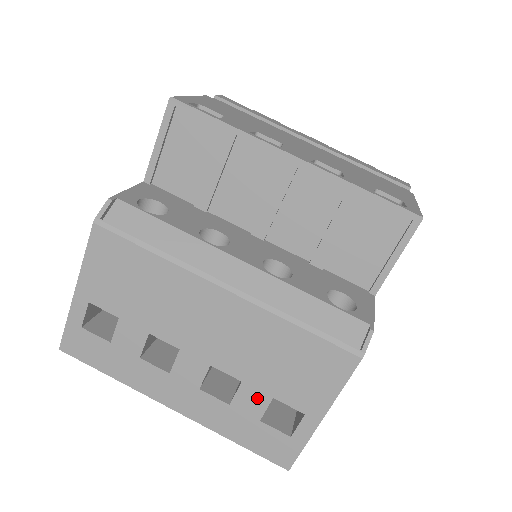
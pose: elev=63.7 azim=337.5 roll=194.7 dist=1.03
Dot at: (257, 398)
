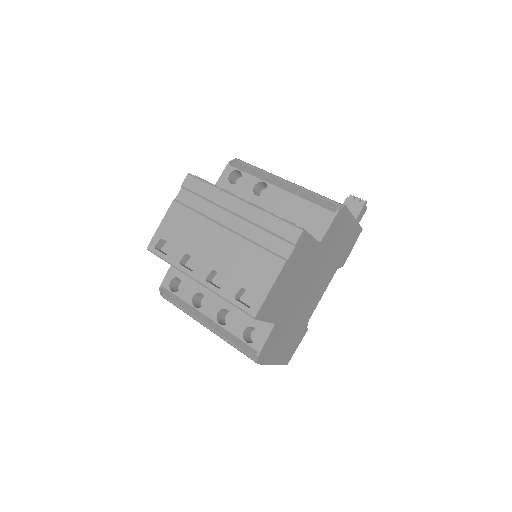
Dot at: occluded
